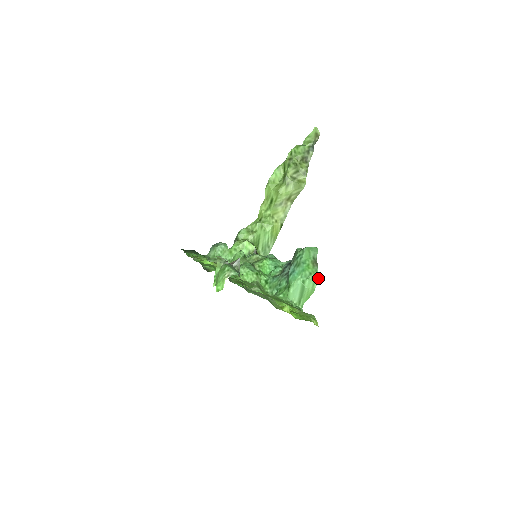
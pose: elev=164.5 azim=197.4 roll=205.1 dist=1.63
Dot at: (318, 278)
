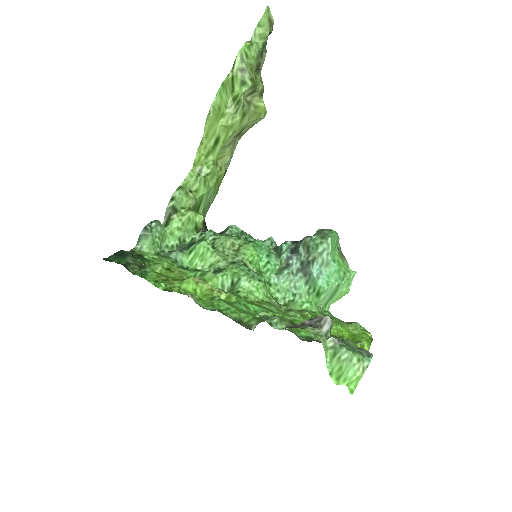
Dot at: (353, 276)
